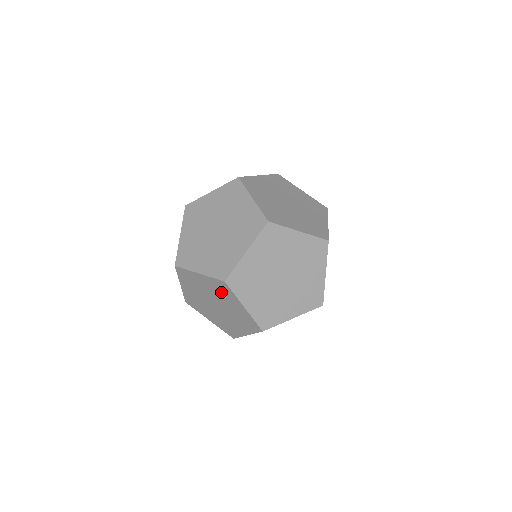
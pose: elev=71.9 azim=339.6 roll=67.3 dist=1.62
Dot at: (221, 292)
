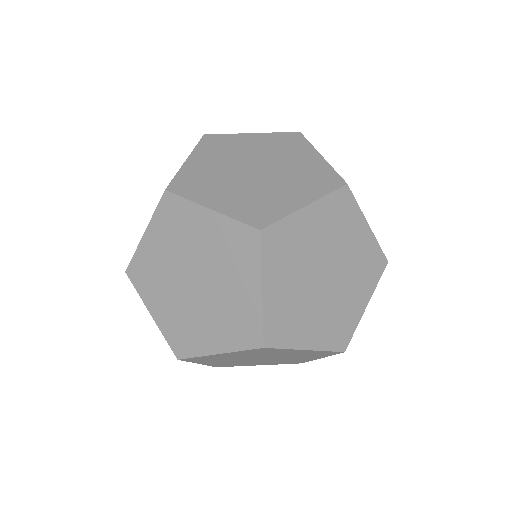
Dot at: occluded
